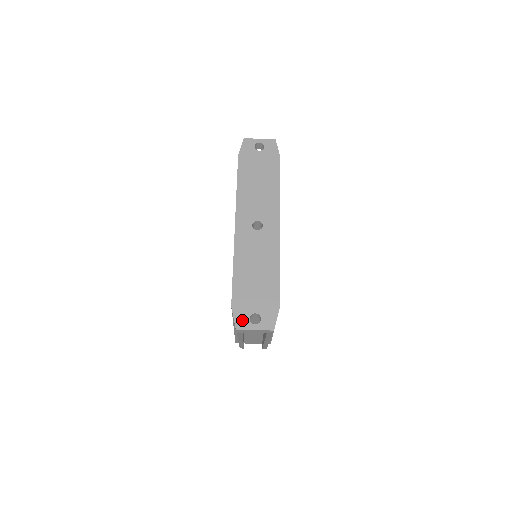
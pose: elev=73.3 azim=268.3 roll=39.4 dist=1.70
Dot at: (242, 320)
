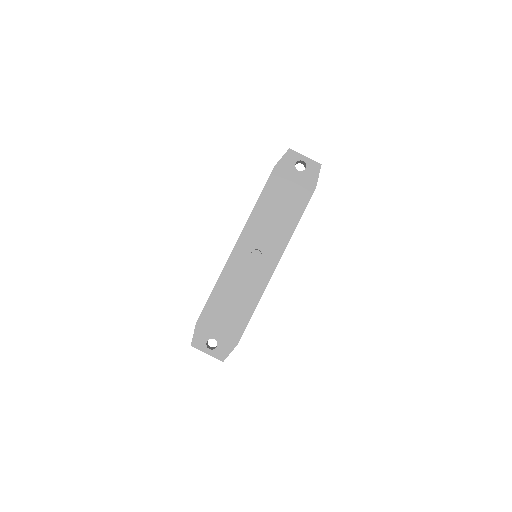
Dot at: (200, 340)
